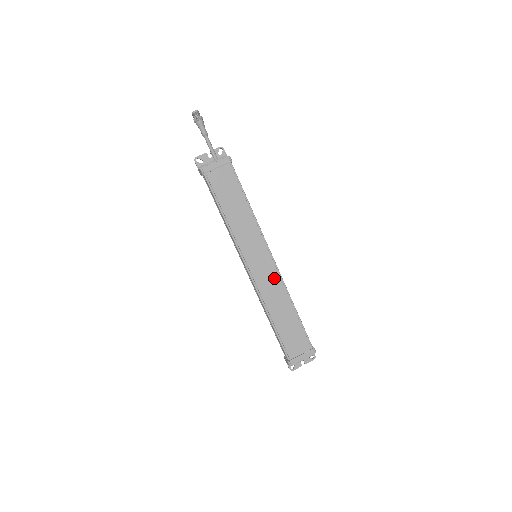
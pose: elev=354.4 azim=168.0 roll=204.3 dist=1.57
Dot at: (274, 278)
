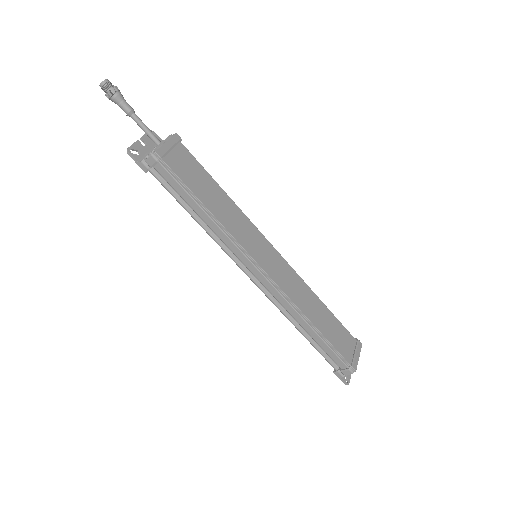
Dot at: (289, 272)
